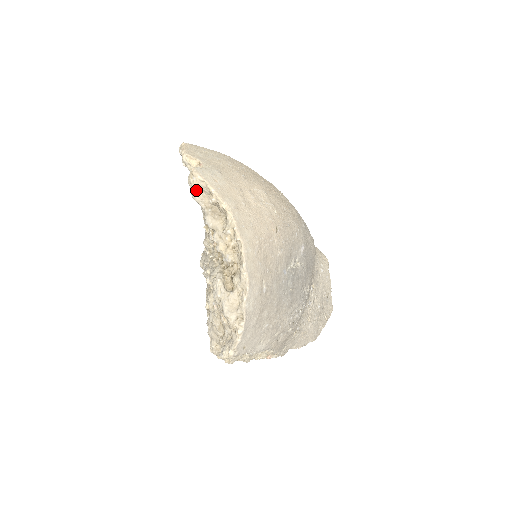
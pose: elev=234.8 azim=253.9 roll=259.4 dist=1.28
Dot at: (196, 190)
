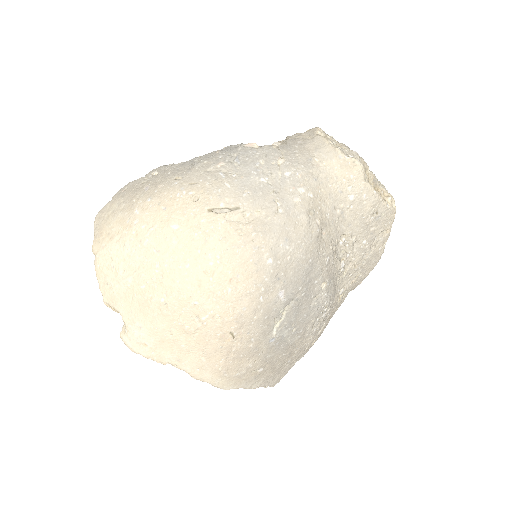
Dot at: occluded
